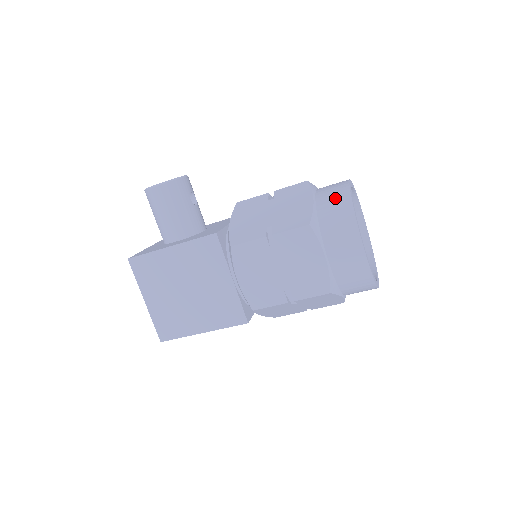
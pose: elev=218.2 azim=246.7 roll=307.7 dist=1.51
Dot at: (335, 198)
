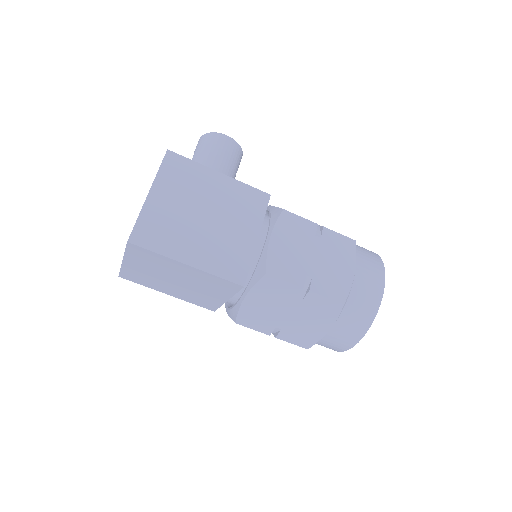
Dot at: (364, 248)
